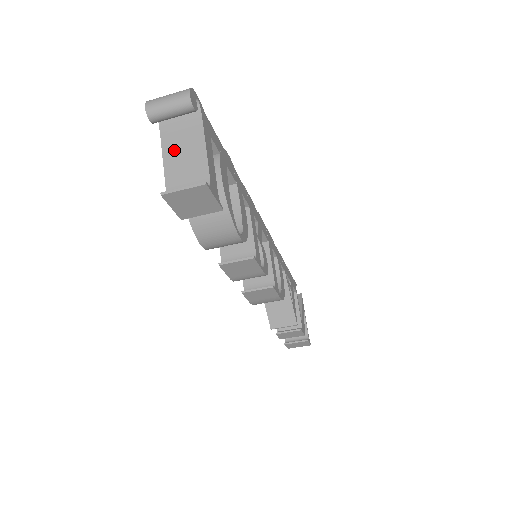
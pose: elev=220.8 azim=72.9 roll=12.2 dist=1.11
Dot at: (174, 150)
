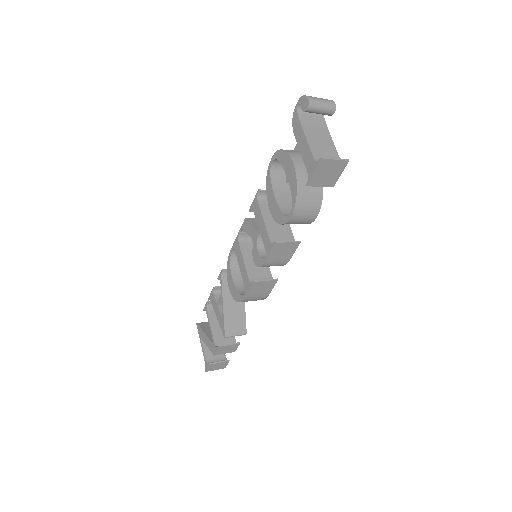
Dot at: (312, 135)
